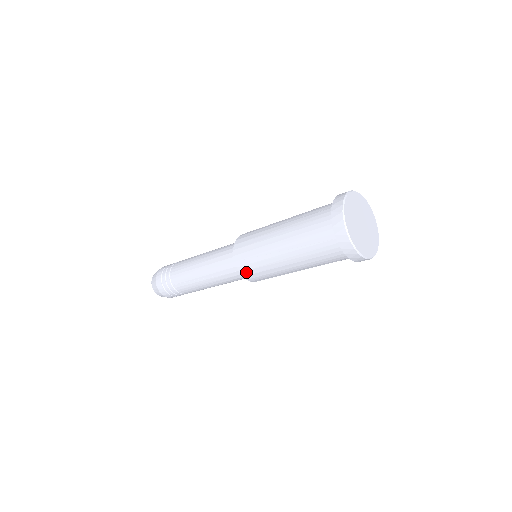
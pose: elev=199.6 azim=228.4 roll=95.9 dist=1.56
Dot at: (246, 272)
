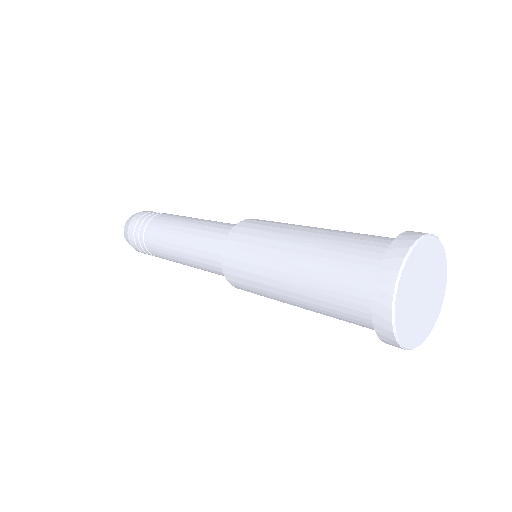
Dot at: (230, 269)
